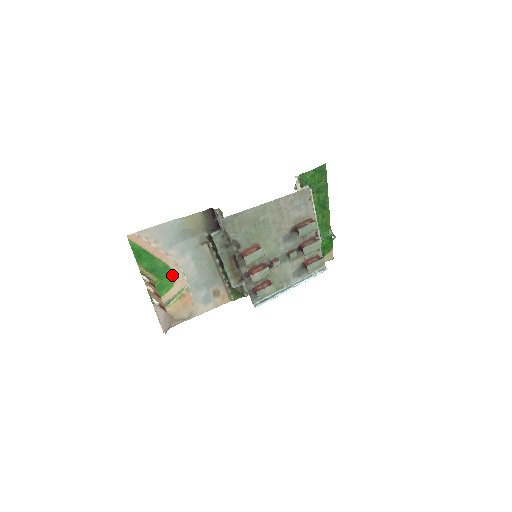
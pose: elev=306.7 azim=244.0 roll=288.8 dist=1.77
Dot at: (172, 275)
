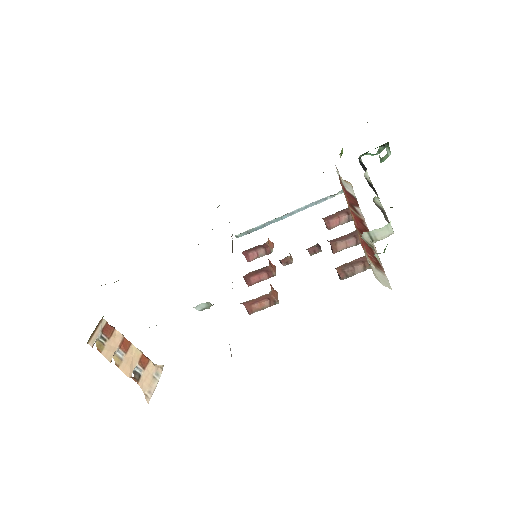
Dot at: occluded
